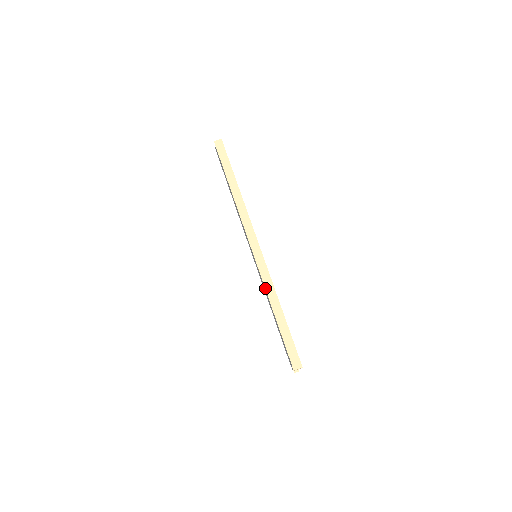
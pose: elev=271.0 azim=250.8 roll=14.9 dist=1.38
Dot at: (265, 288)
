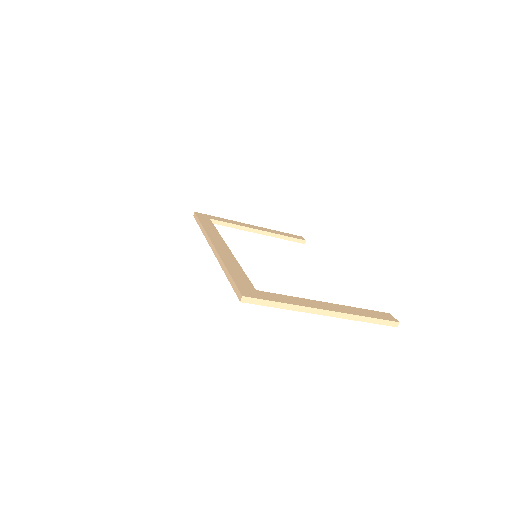
Dot at: occluded
